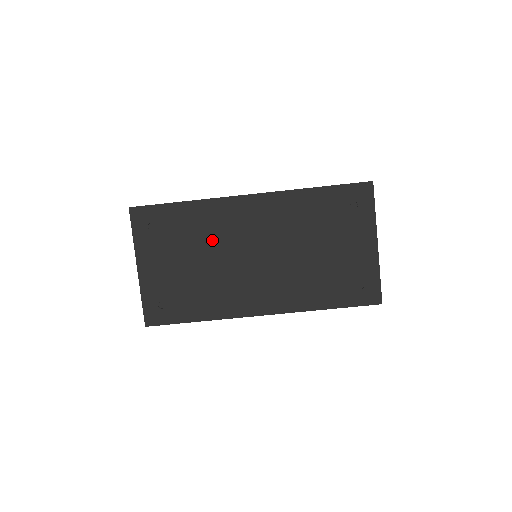
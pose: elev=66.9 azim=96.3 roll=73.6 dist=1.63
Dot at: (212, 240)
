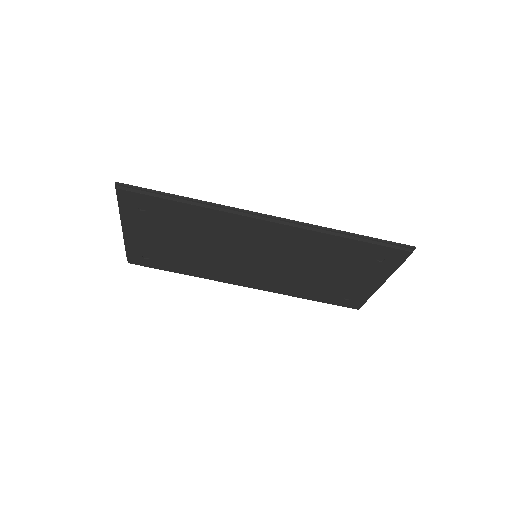
Dot at: (212, 237)
